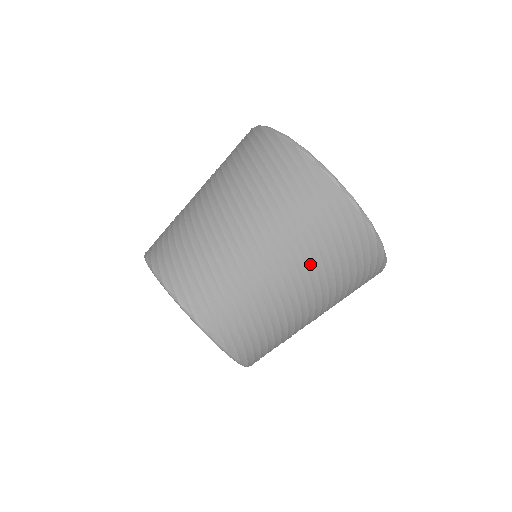
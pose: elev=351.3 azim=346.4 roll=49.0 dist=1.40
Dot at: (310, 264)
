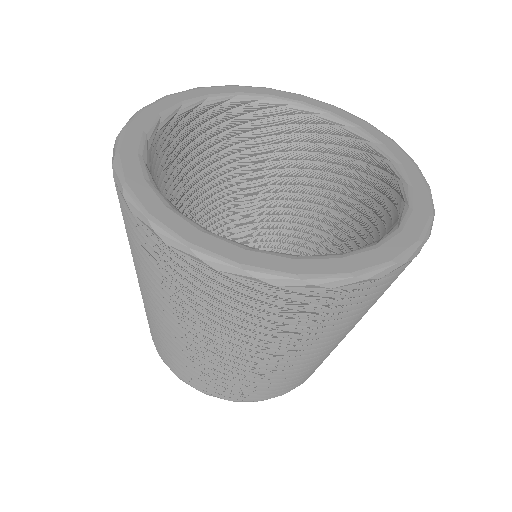
Dot at: (262, 341)
